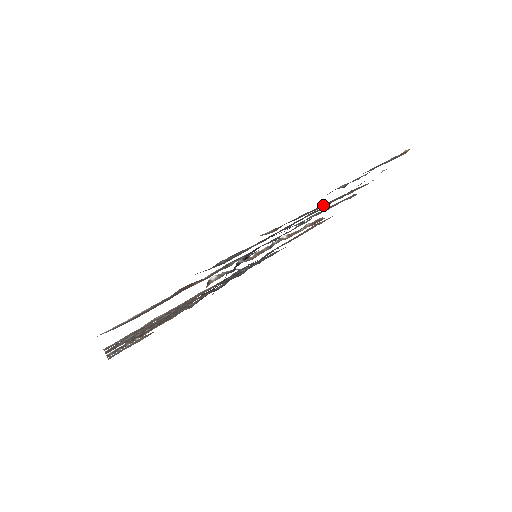
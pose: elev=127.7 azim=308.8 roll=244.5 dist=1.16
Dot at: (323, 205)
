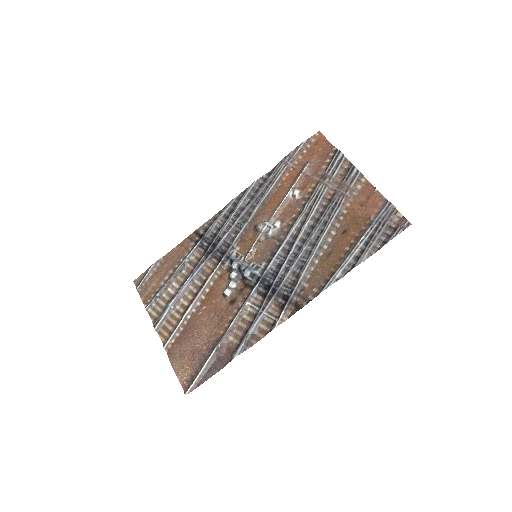
Dot at: (319, 251)
